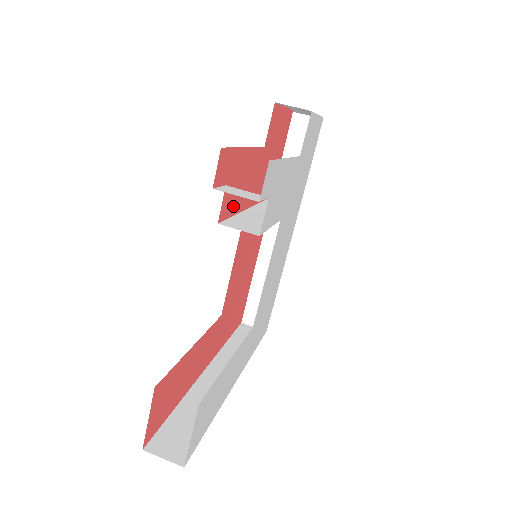
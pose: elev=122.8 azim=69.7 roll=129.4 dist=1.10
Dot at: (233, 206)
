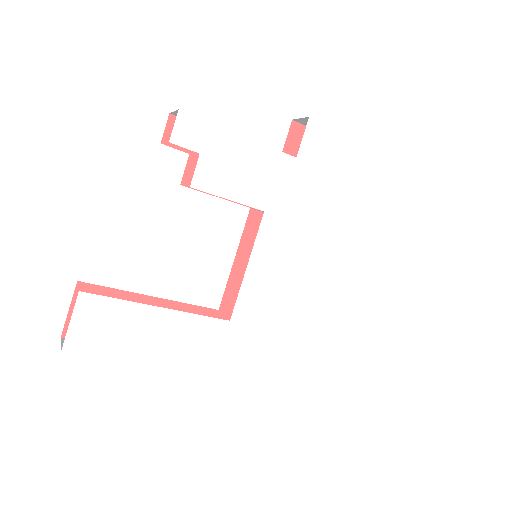
Dot at: occluded
